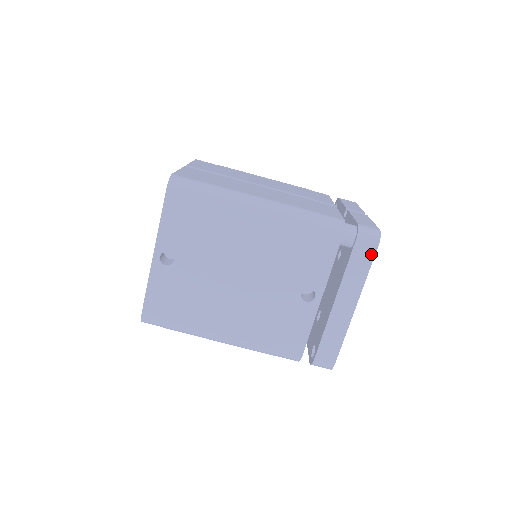
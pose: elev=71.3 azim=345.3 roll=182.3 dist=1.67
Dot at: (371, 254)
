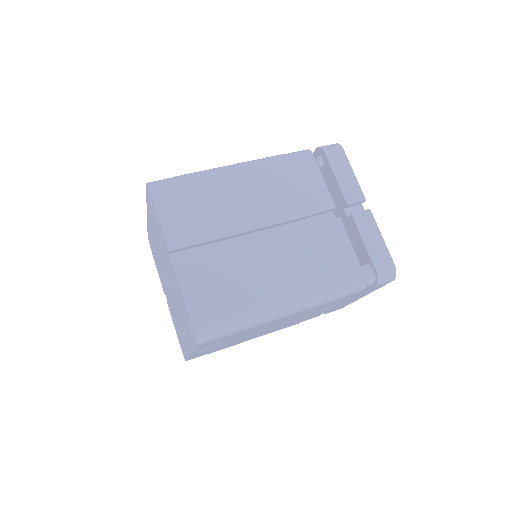
Dot at: occluded
